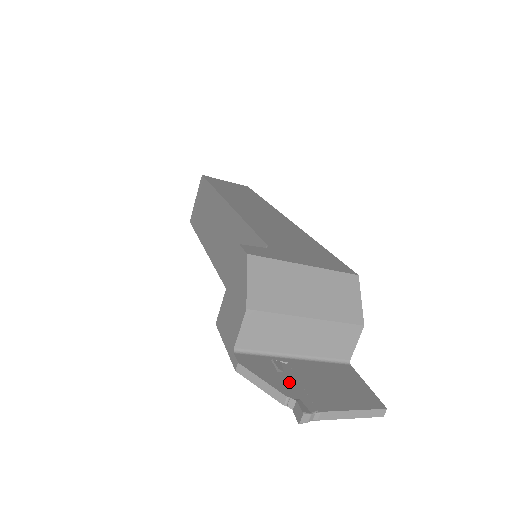
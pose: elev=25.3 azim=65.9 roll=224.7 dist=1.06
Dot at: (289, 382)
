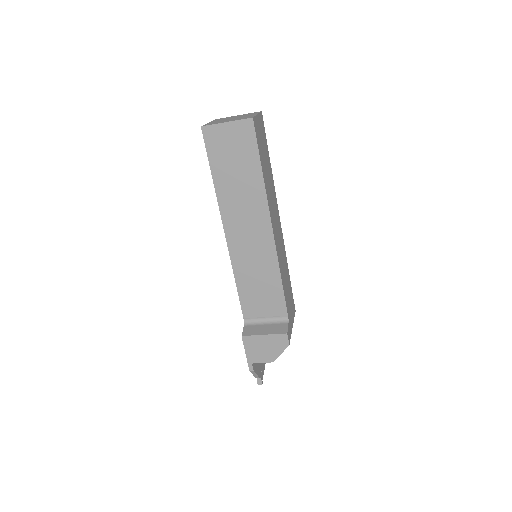
Dot at: (259, 367)
